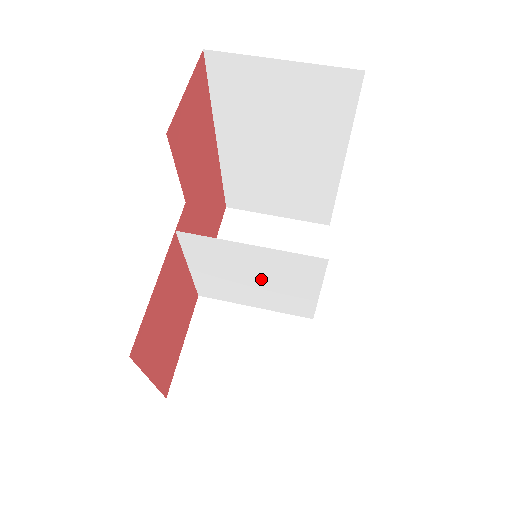
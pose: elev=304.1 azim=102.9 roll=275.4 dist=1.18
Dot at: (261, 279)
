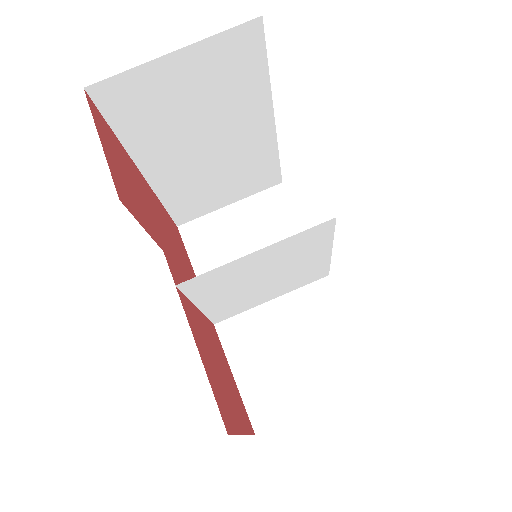
Dot at: (273, 273)
